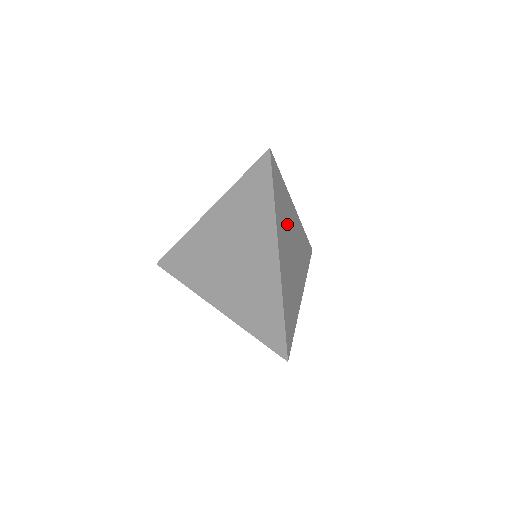
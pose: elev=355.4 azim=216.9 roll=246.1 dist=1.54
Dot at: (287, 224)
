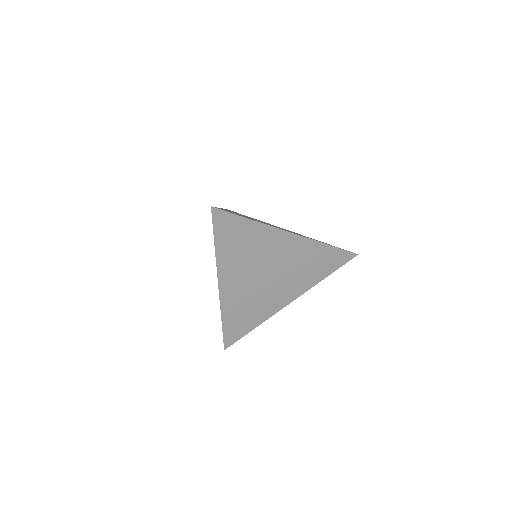
Dot at: occluded
